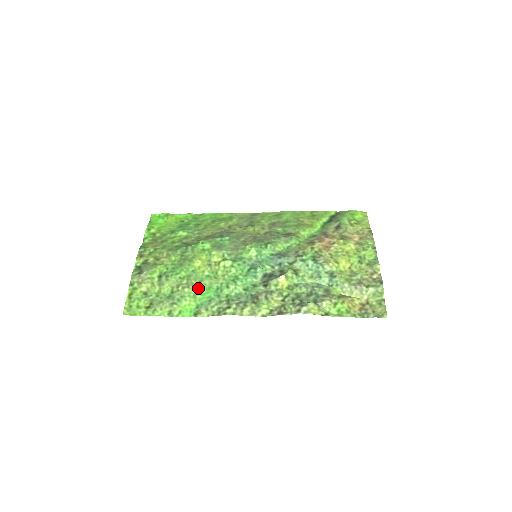
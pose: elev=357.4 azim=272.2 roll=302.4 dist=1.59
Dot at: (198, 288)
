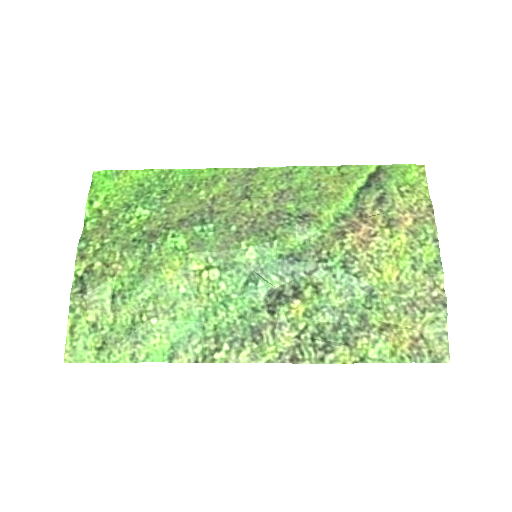
Dot at: (171, 317)
